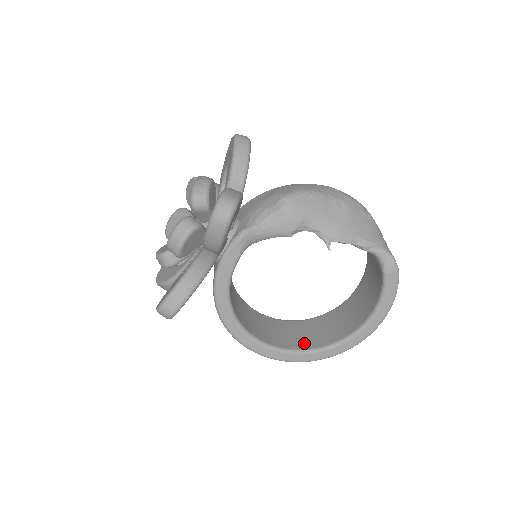
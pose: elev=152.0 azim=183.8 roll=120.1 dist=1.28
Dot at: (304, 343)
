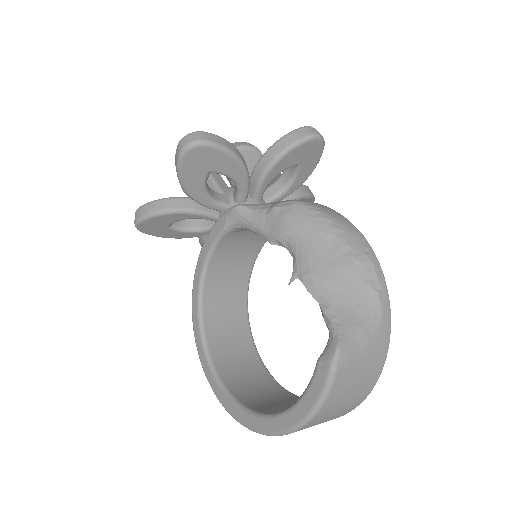
Dot at: (236, 385)
